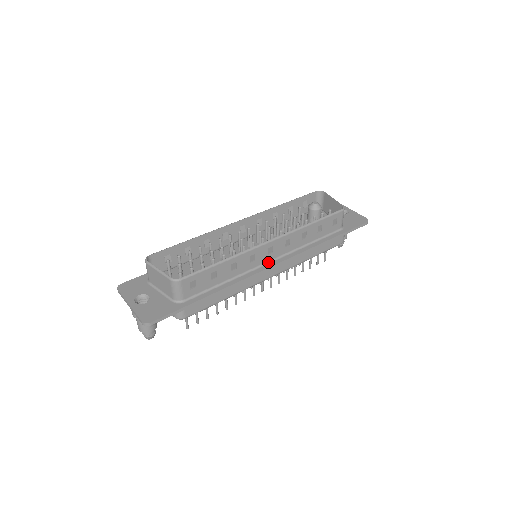
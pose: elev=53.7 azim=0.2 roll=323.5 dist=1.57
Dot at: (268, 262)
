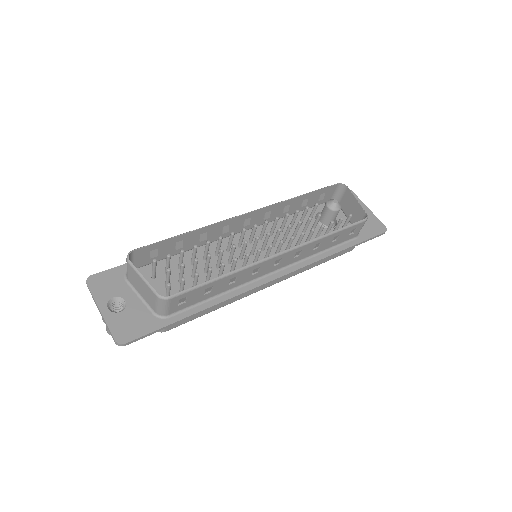
Dot at: (271, 273)
